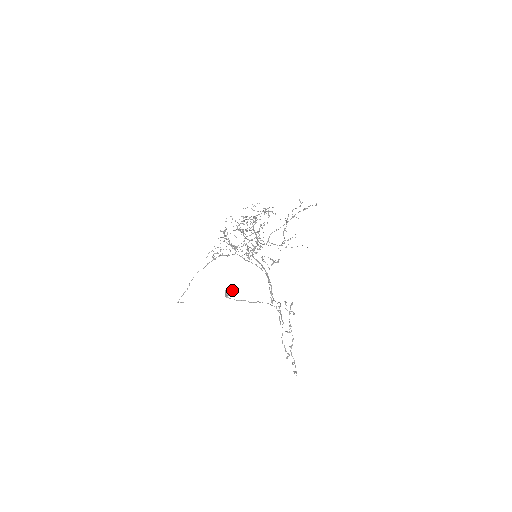
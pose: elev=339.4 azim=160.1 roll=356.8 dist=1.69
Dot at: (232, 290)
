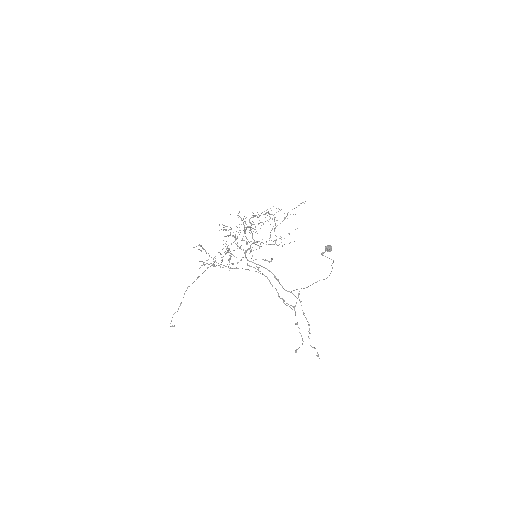
Dot at: occluded
